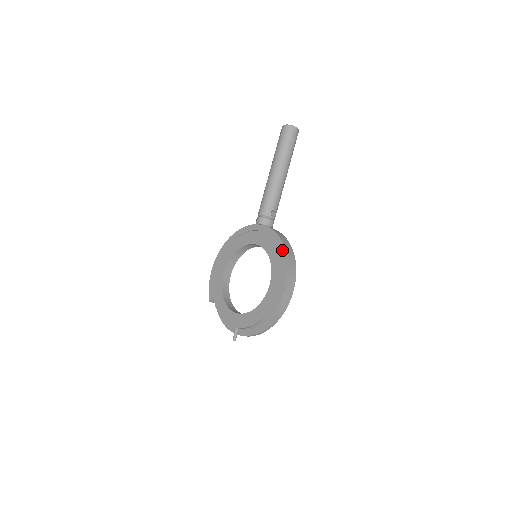
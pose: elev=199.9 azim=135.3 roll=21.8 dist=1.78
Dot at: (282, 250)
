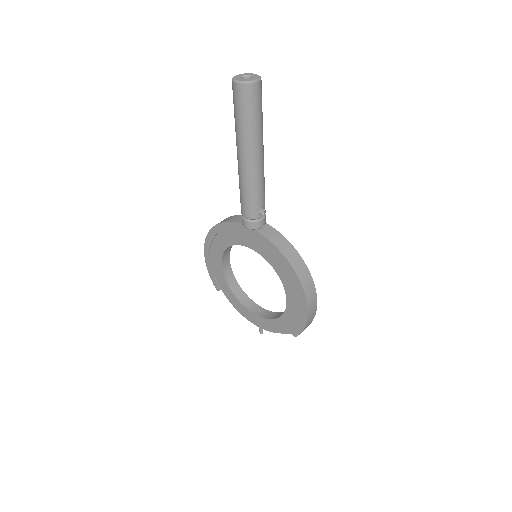
Dot at: (291, 272)
